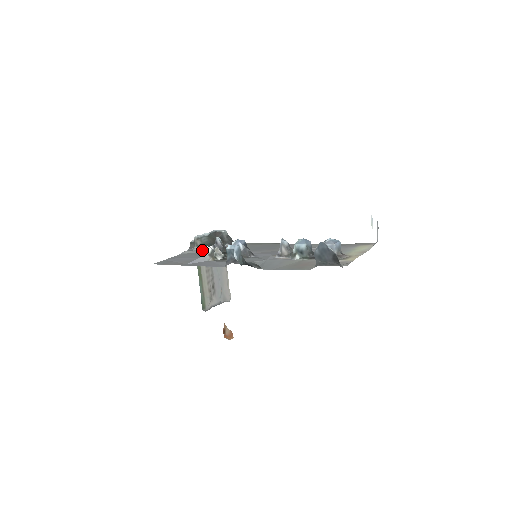
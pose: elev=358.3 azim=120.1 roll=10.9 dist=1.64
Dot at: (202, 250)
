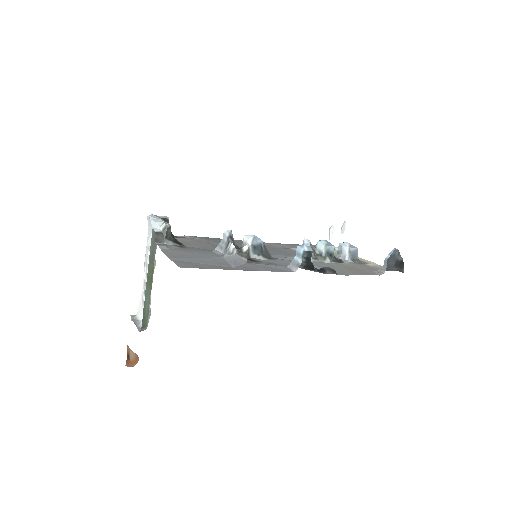
Dot at: (176, 245)
